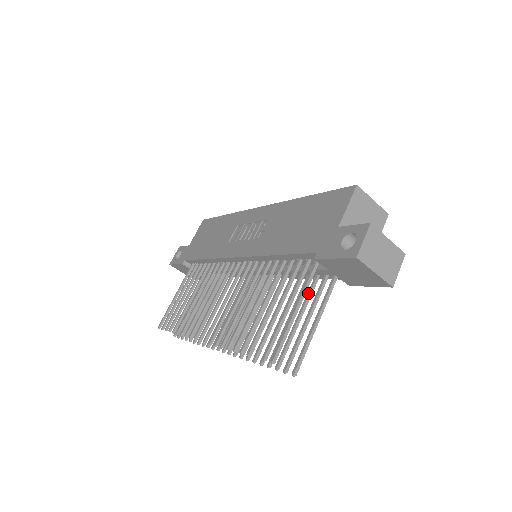
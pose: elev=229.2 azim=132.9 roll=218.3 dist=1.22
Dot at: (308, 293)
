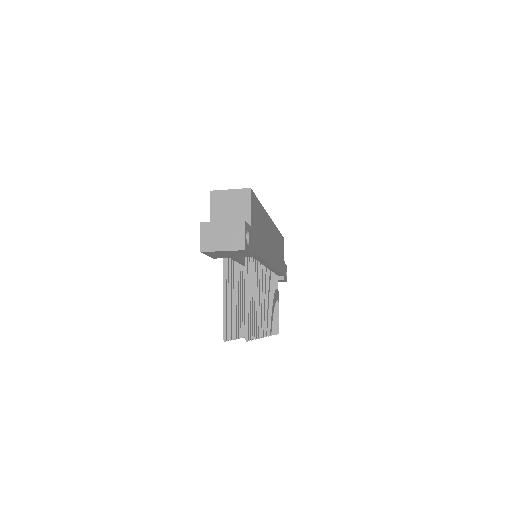
Dot at: occluded
